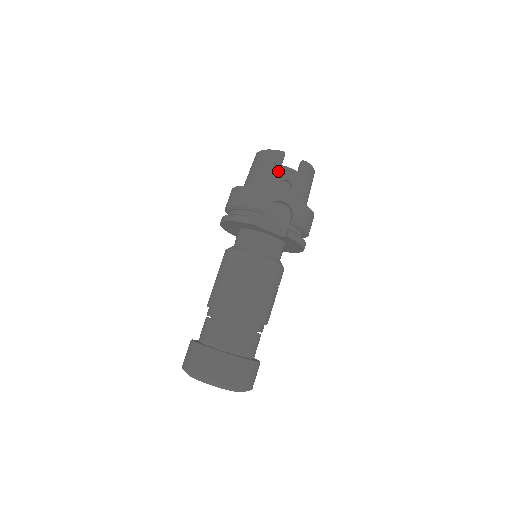
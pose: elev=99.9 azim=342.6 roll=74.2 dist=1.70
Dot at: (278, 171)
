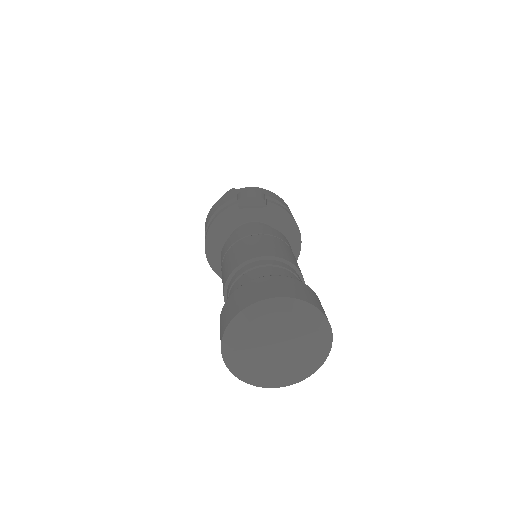
Dot at: occluded
